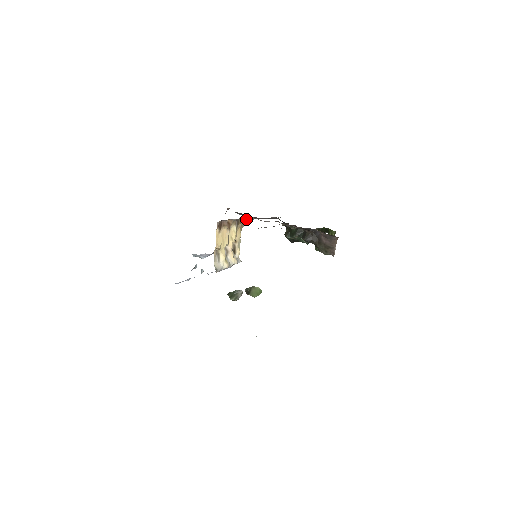
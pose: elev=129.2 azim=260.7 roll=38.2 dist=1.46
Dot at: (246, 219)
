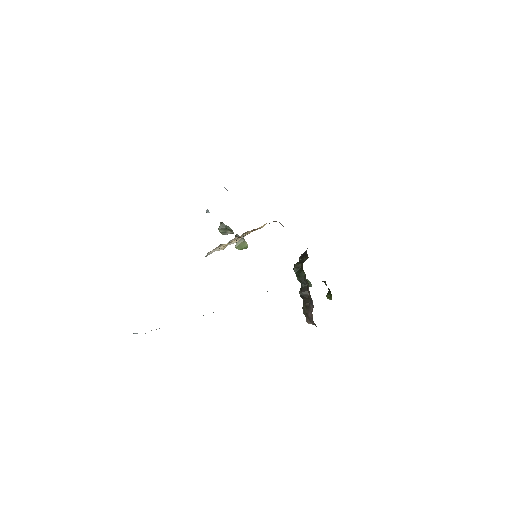
Dot at: occluded
